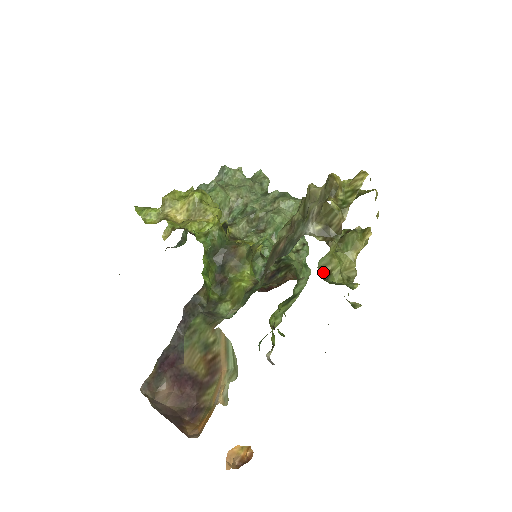
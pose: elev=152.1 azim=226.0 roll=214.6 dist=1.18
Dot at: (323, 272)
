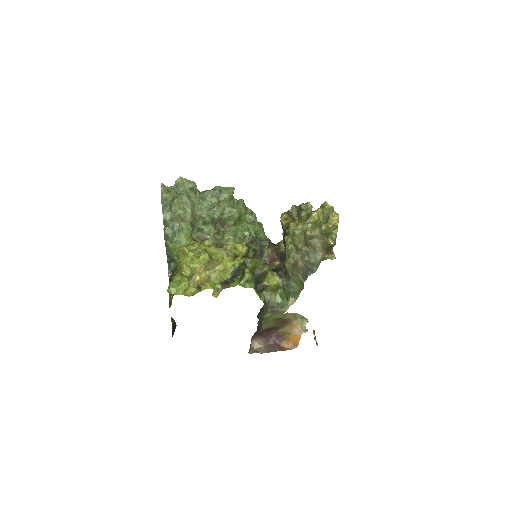
Dot at: occluded
